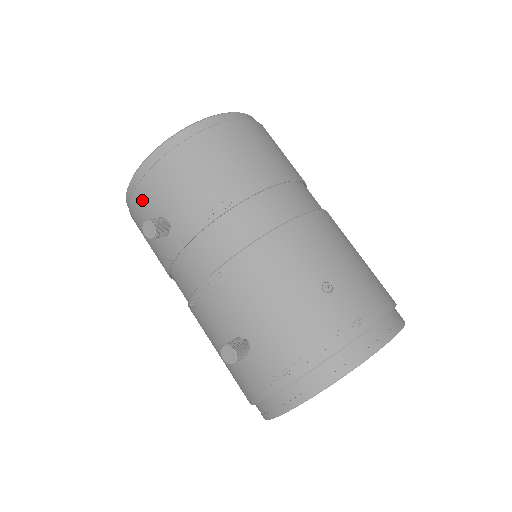
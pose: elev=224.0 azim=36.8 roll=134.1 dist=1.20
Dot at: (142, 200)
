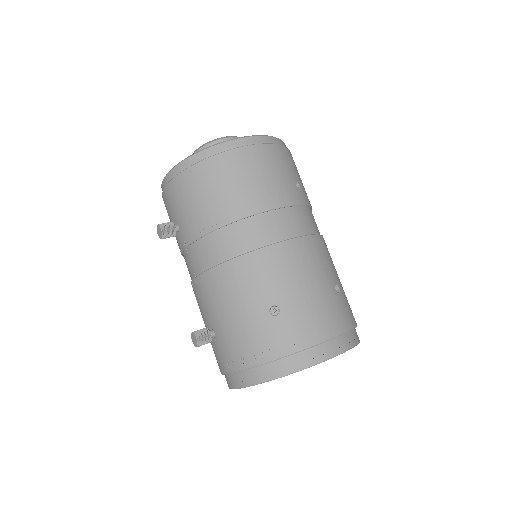
Dot at: (166, 202)
